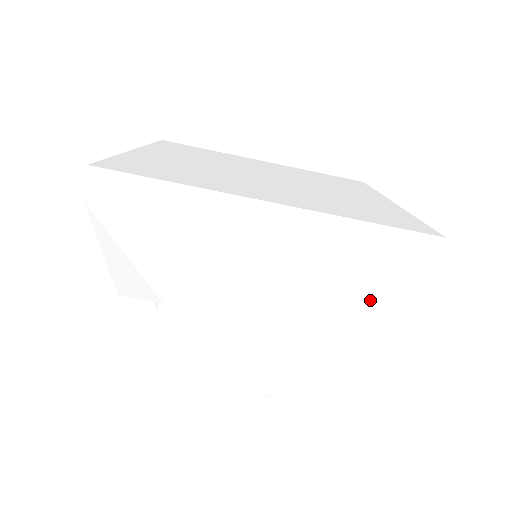
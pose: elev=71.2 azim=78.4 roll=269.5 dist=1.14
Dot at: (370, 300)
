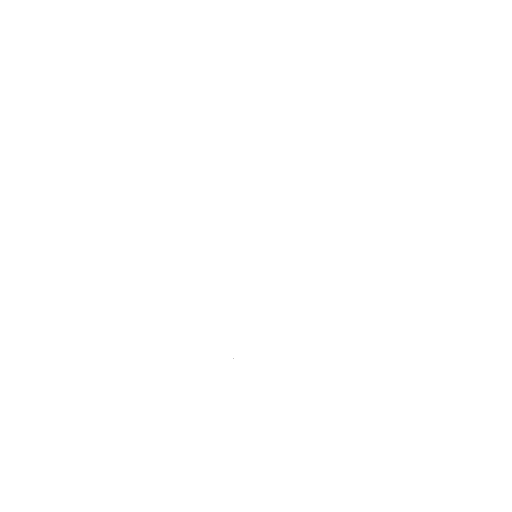
Dot at: occluded
